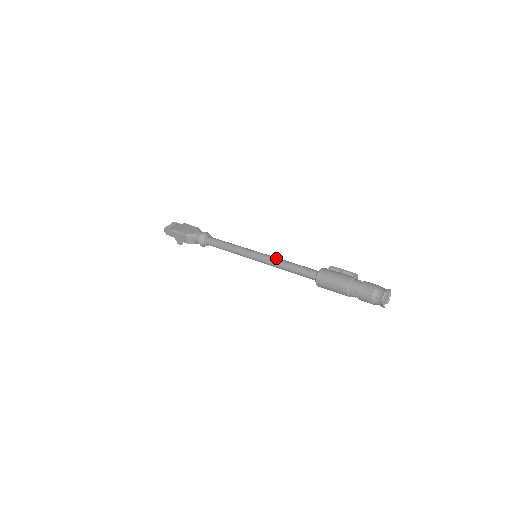
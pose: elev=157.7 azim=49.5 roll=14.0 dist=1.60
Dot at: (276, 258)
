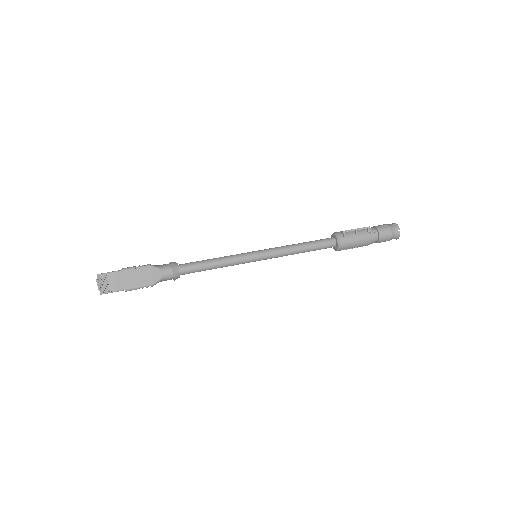
Dot at: (285, 250)
